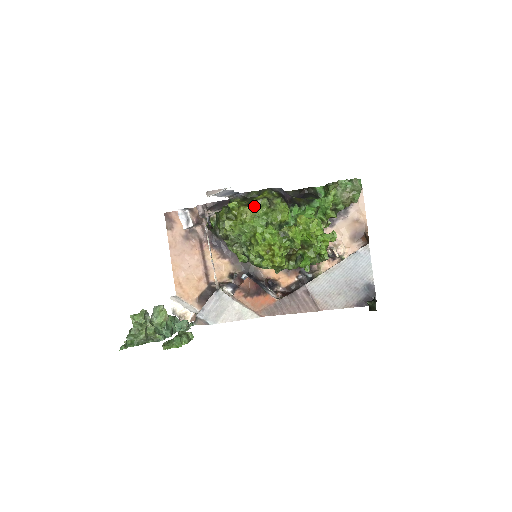
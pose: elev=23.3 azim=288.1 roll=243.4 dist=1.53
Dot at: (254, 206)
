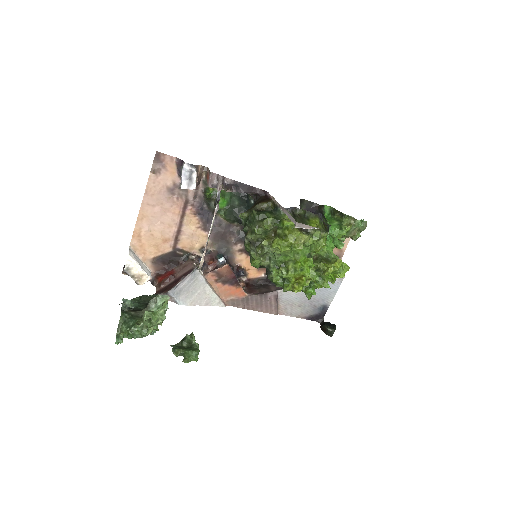
Dot at: (309, 236)
